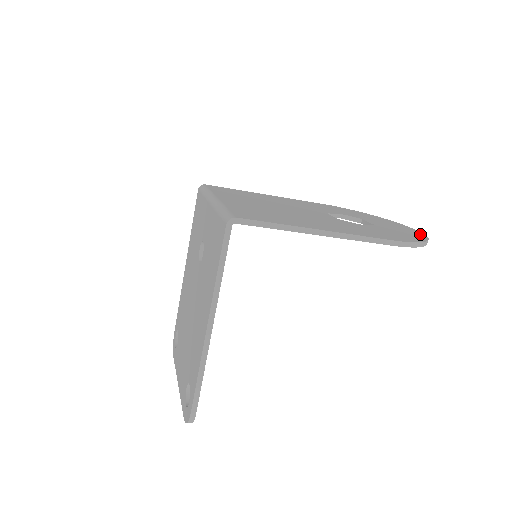
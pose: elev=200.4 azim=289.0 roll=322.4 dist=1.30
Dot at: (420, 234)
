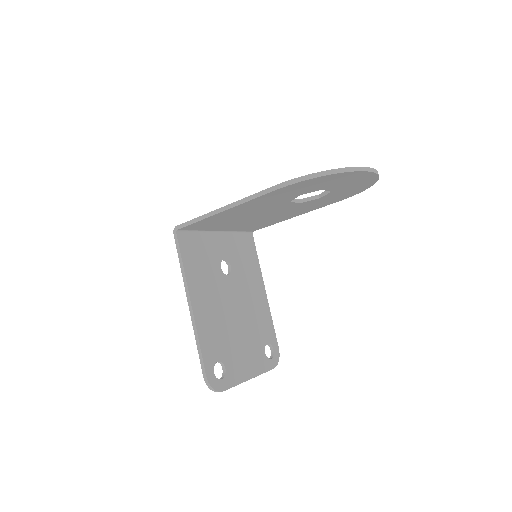
Dot at: occluded
